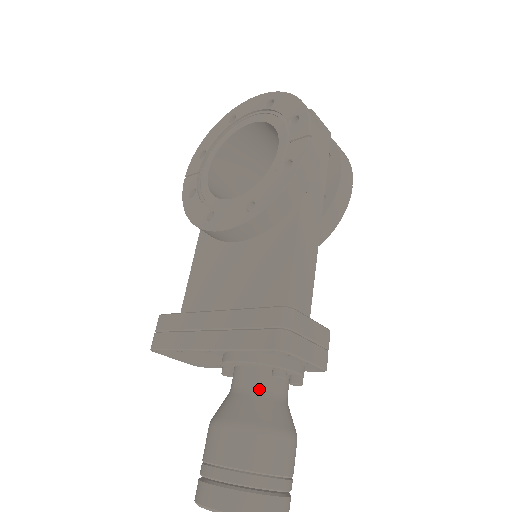
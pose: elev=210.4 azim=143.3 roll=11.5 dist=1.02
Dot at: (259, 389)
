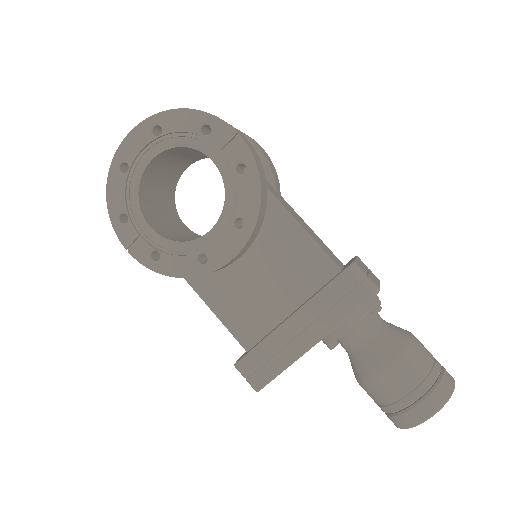
Dot at: (375, 330)
